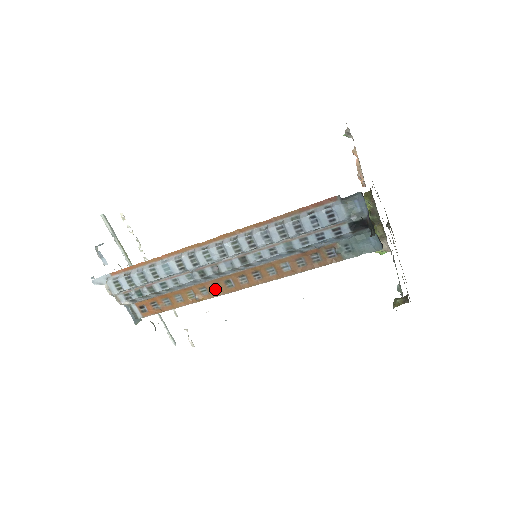
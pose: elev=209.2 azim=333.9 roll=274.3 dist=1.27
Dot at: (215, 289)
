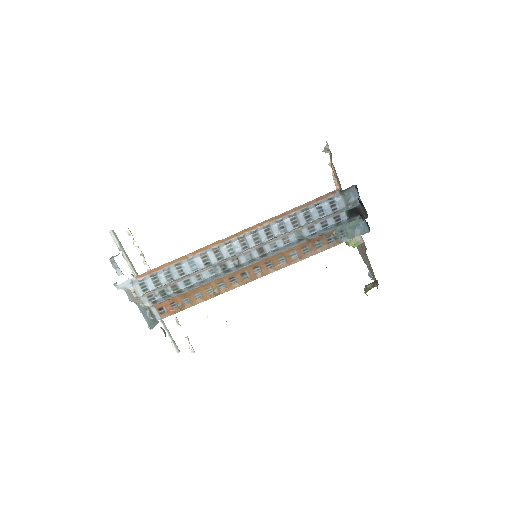
Dot at: (232, 282)
